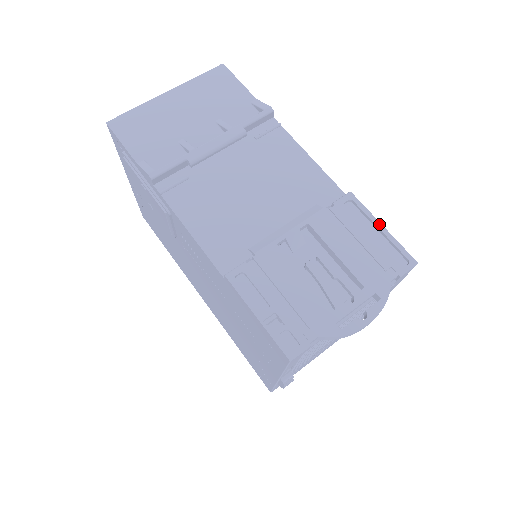
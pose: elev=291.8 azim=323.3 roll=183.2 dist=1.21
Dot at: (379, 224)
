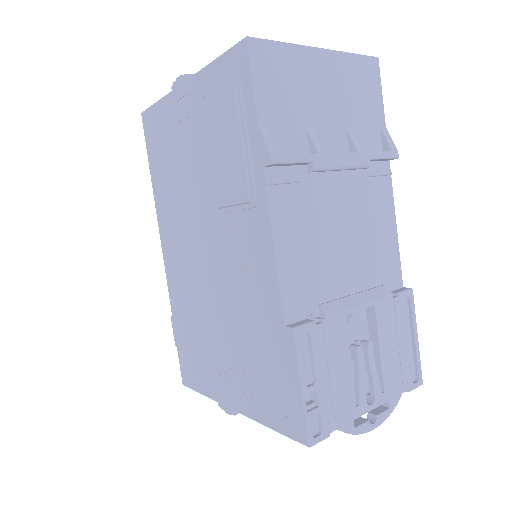
Dot at: (416, 333)
